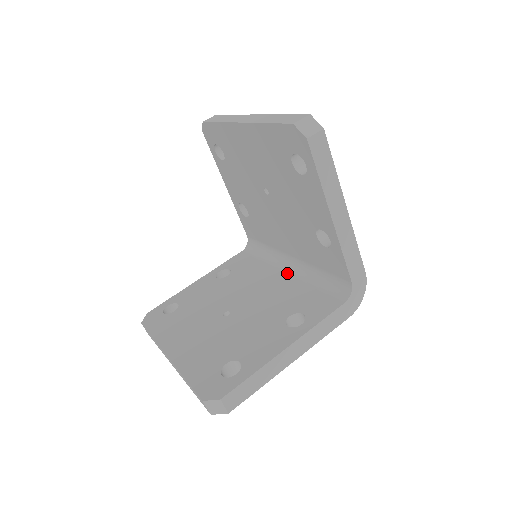
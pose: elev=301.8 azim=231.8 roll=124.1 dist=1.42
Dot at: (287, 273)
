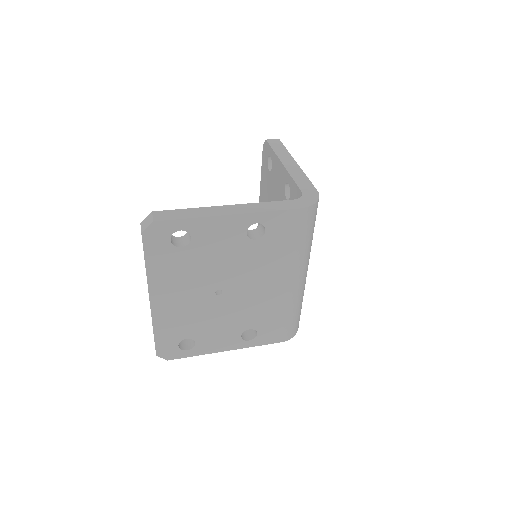
Dot at: occluded
